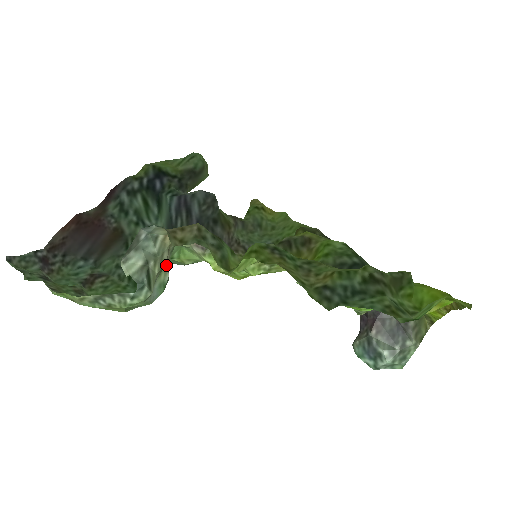
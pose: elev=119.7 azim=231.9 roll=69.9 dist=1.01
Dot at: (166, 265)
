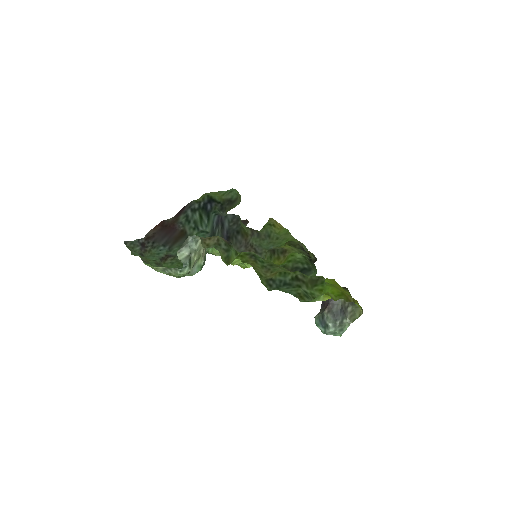
Dot at: (202, 256)
